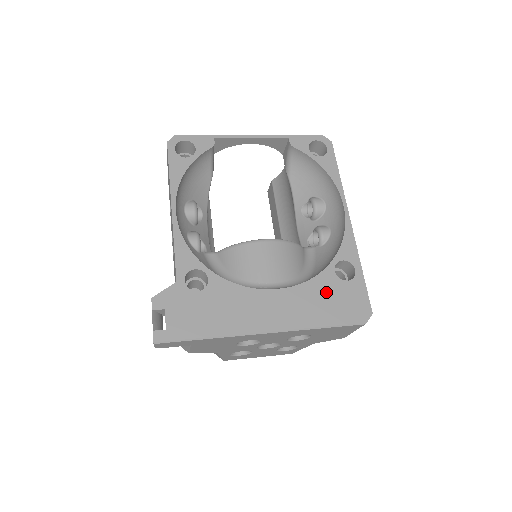
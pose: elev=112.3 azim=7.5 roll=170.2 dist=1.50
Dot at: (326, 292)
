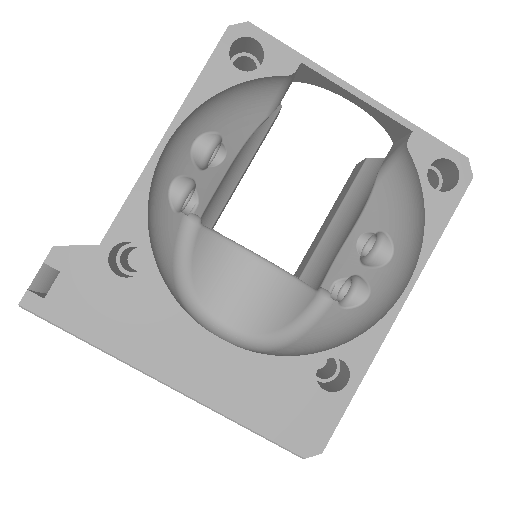
Dot at: (284, 386)
